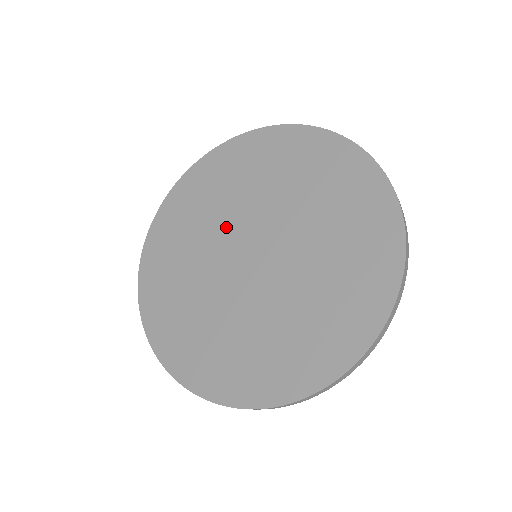
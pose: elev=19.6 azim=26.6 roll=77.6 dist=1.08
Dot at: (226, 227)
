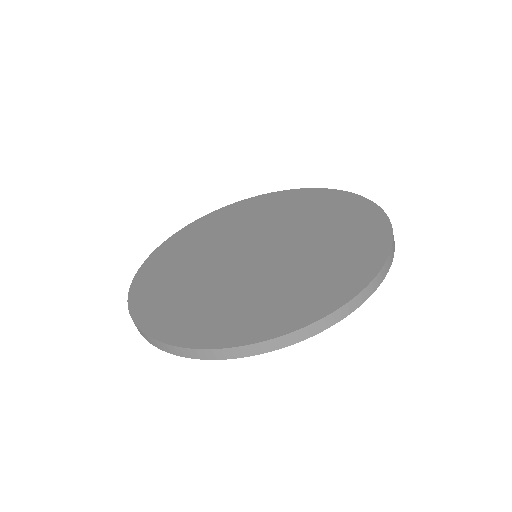
Dot at: (217, 253)
